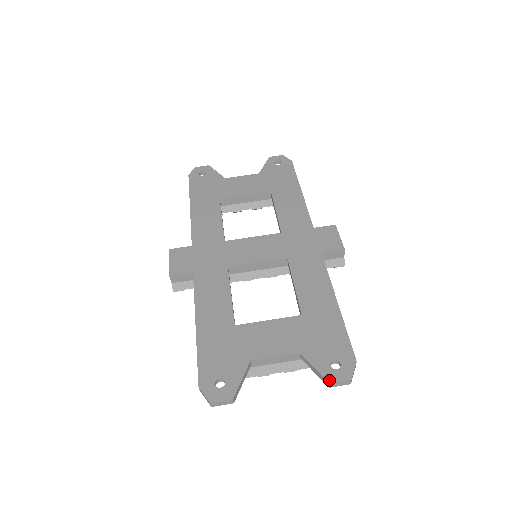
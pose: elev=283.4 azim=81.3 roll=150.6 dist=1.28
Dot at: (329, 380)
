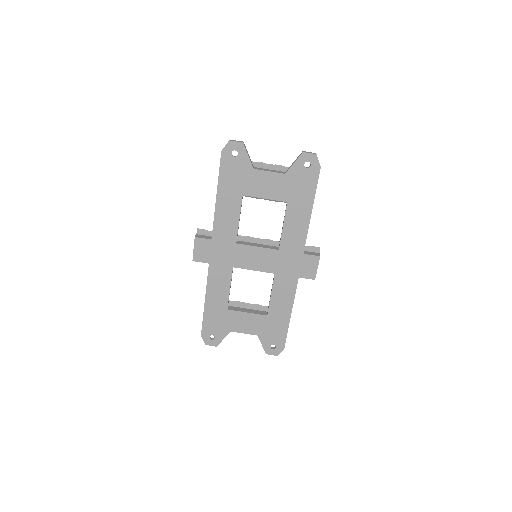
Dot at: (266, 353)
